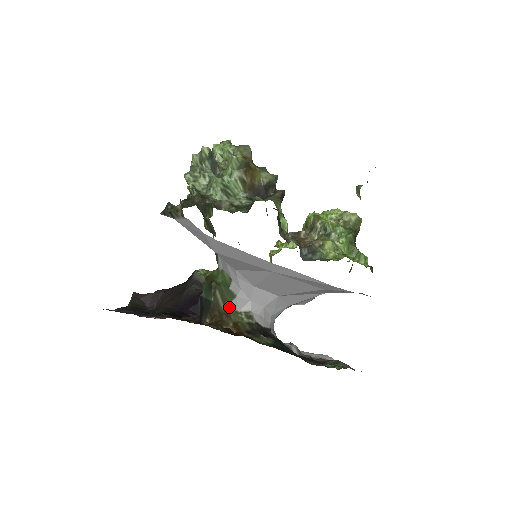
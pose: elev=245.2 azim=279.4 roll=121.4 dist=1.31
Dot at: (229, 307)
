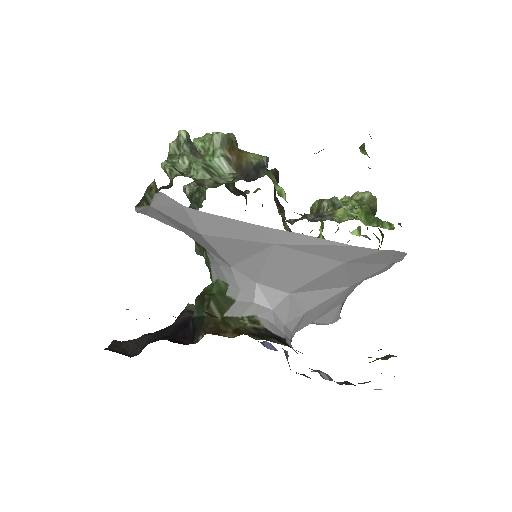
Dot at: (227, 315)
